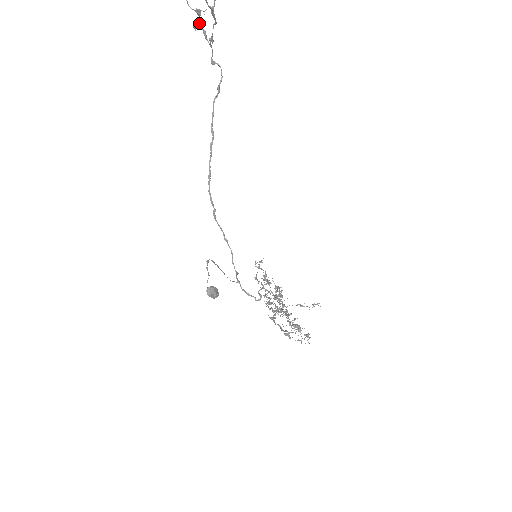
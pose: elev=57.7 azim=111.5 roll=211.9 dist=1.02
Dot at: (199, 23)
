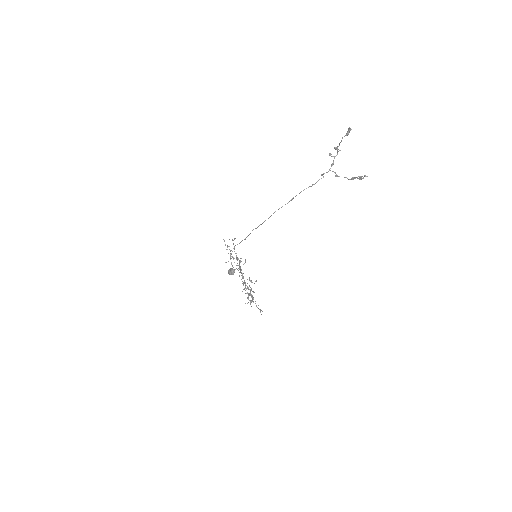
Dot at: (334, 156)
